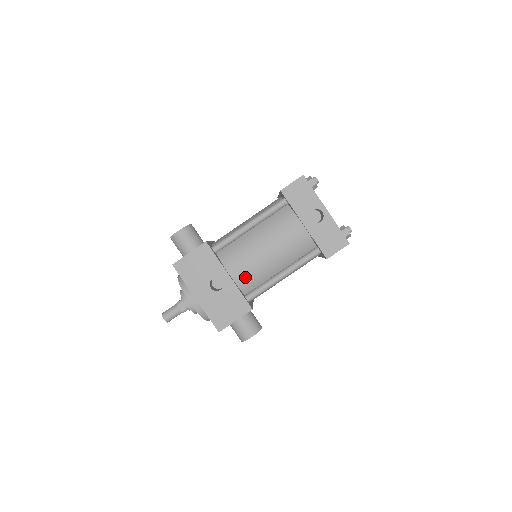
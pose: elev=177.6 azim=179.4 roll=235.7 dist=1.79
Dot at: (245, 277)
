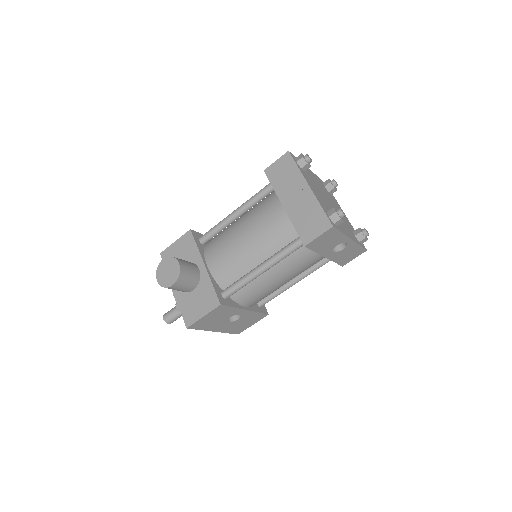
Dot at: (260, 300)
